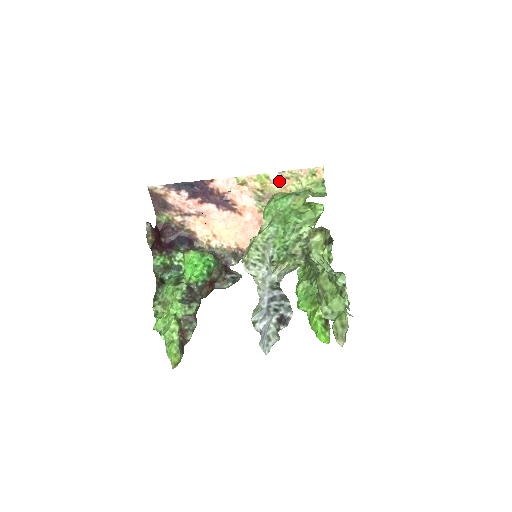
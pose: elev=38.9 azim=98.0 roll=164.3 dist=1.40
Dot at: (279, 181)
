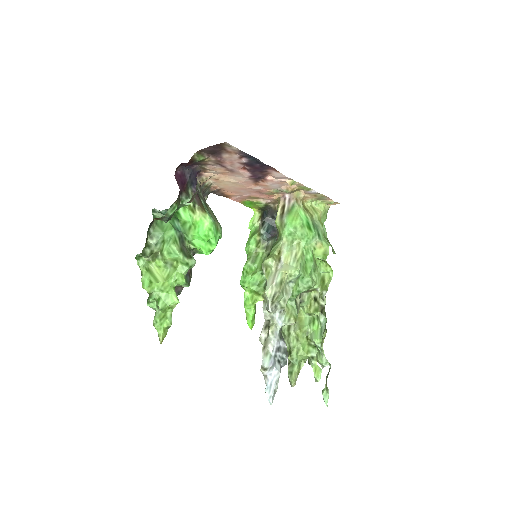
Dot at: (309, 193)
